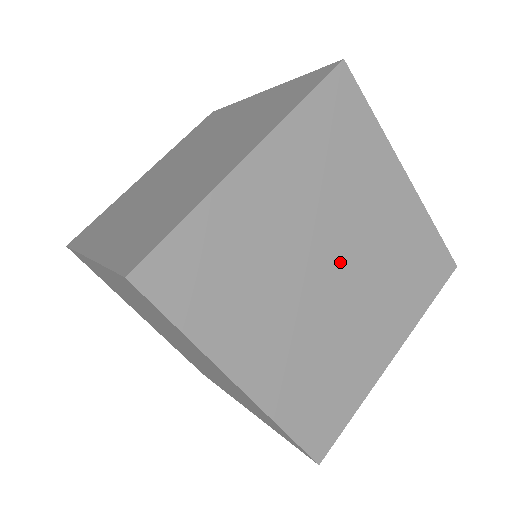
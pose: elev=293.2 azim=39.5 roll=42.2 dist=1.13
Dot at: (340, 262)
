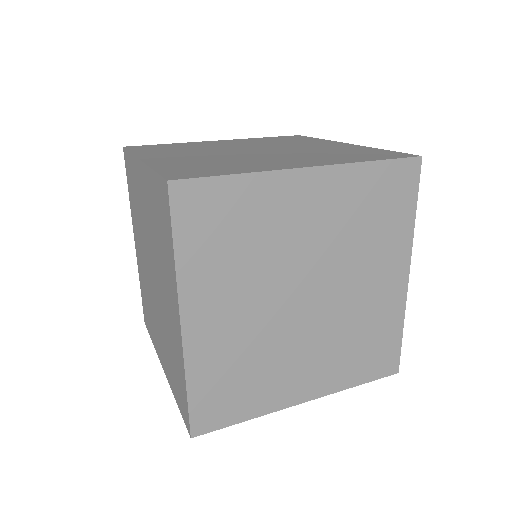
Dot at: (264, 150)
